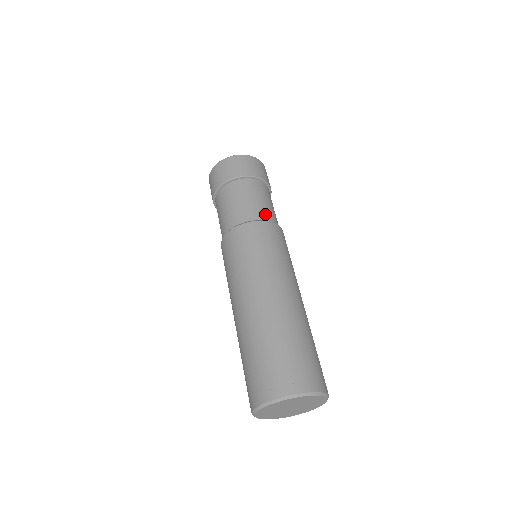
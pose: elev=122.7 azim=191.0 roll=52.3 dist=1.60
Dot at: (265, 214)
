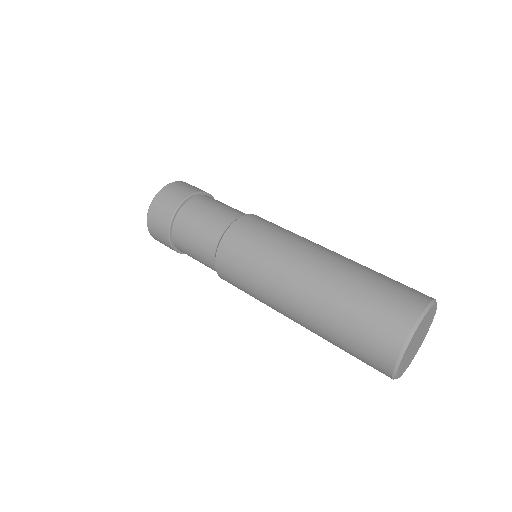
Dot at: (241, 212)
